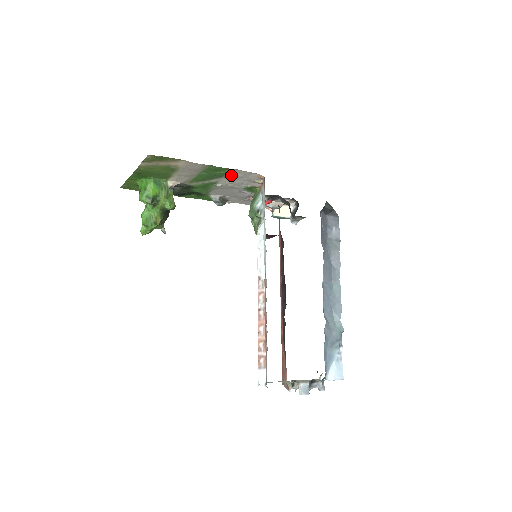
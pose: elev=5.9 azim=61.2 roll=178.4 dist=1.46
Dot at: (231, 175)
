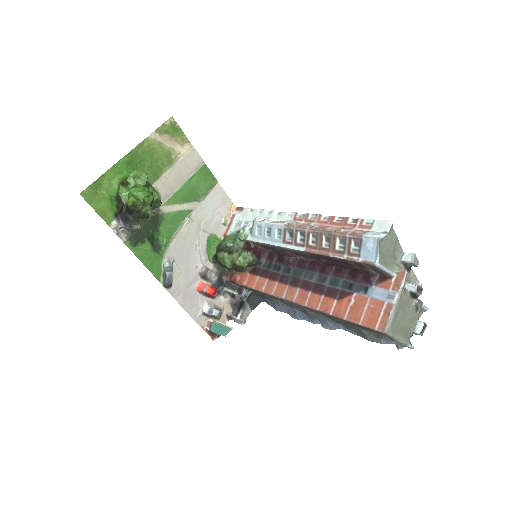
Dot at: (209, 199)
